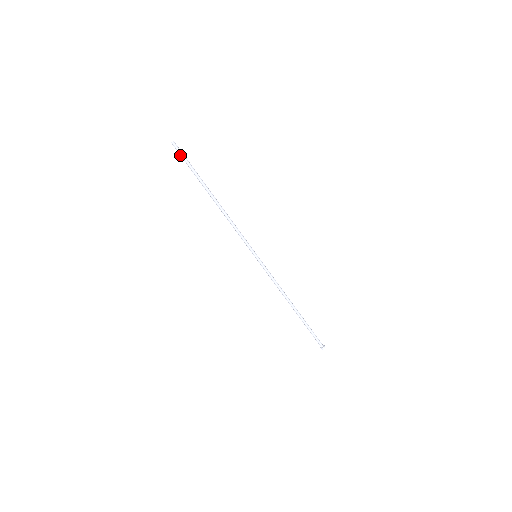
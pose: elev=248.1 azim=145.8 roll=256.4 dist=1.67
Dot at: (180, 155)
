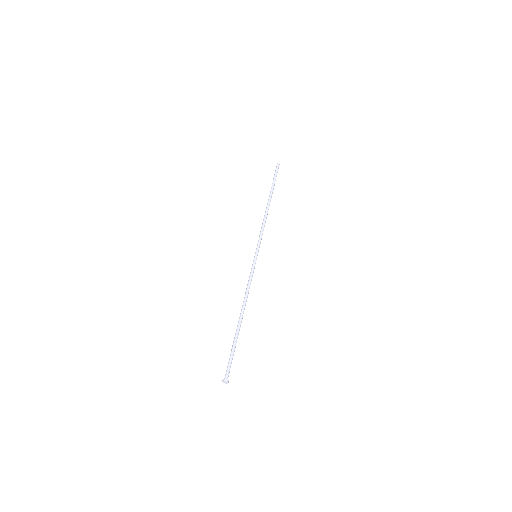
Dot at: (275, 172)
